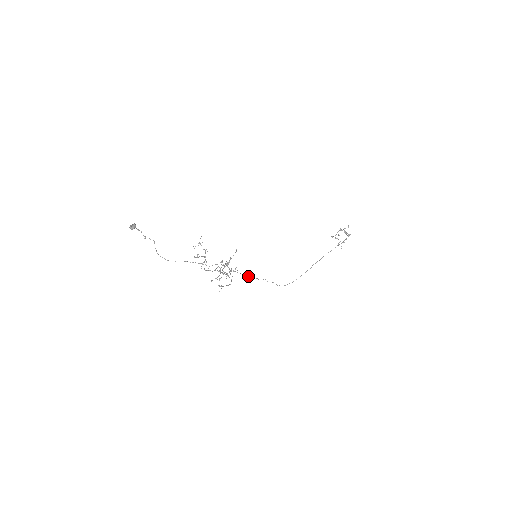
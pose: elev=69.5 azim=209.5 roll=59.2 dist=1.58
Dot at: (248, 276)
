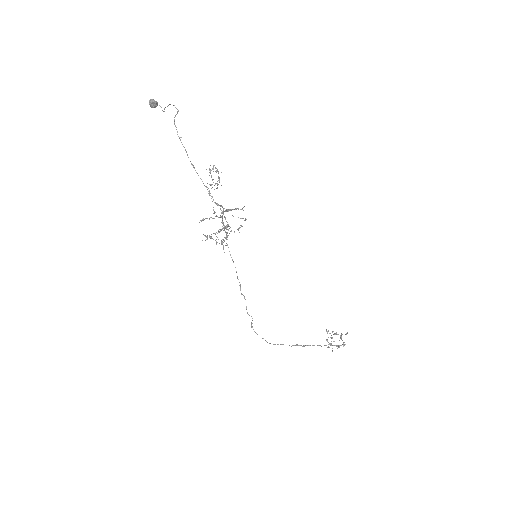
Dot at: occluded
